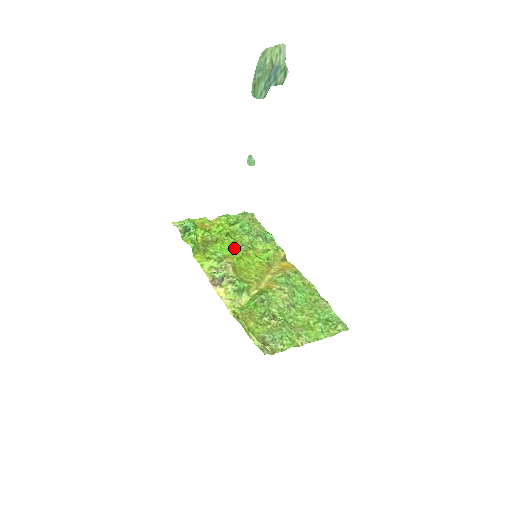
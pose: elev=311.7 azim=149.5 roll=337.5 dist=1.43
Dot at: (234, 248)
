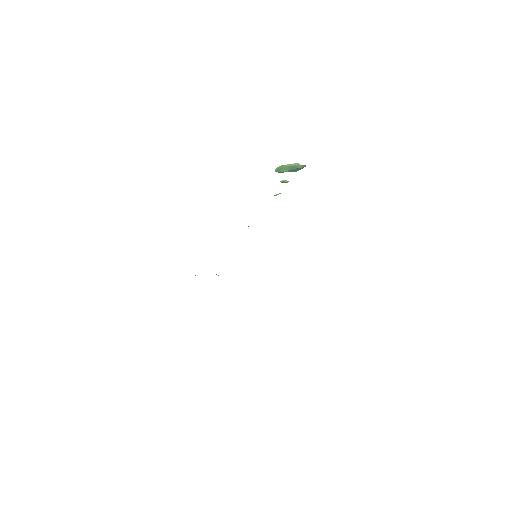
Dot at: occluded
